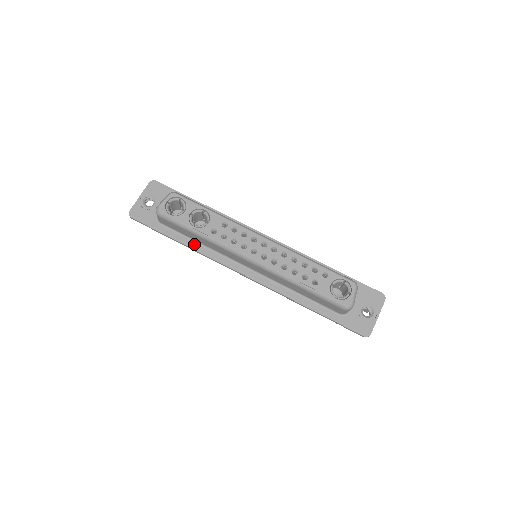
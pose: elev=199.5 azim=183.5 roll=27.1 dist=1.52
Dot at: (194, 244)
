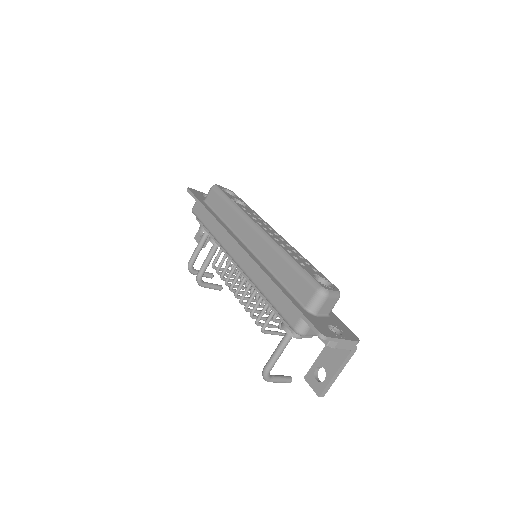
Dot at: (217, 217)
